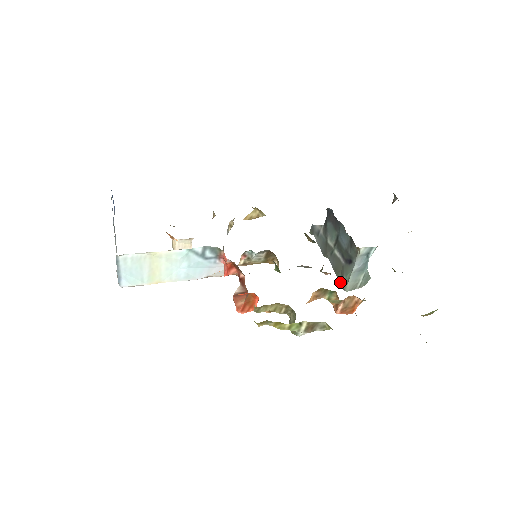
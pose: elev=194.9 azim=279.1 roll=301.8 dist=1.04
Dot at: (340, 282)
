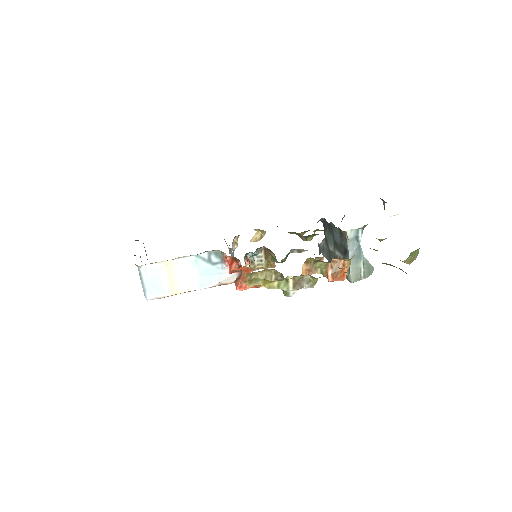
Dot at: (346, 277)
